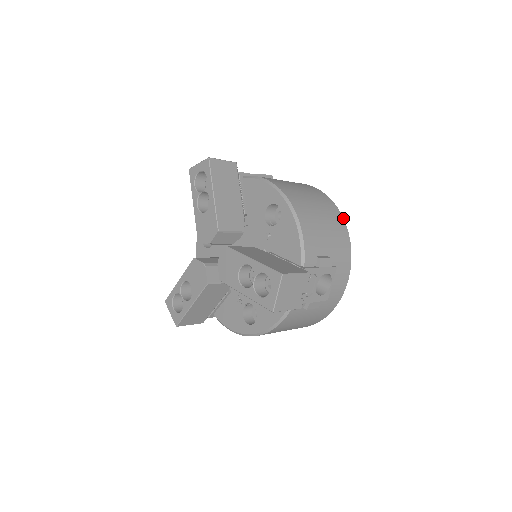
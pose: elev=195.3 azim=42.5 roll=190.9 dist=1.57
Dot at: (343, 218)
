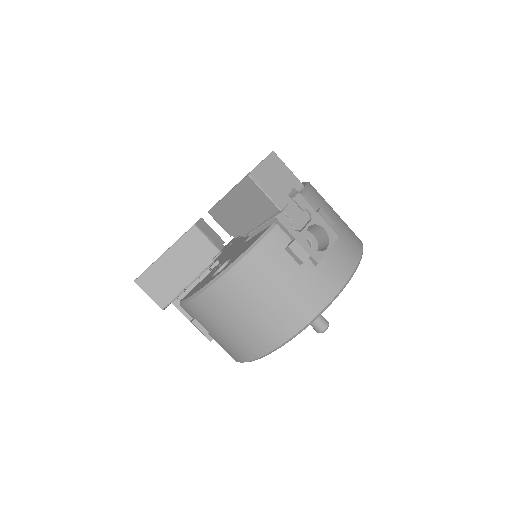
Dot at: (361, 241)
